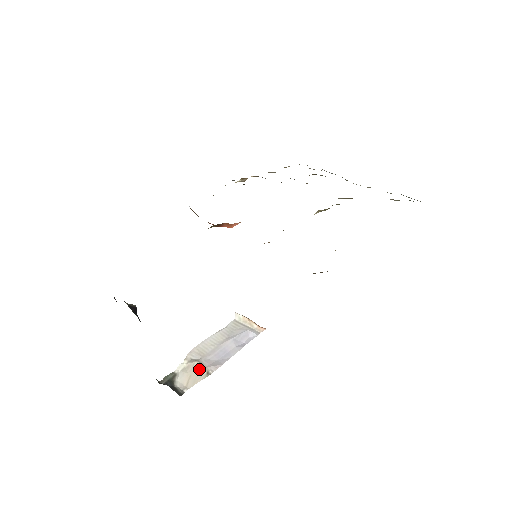
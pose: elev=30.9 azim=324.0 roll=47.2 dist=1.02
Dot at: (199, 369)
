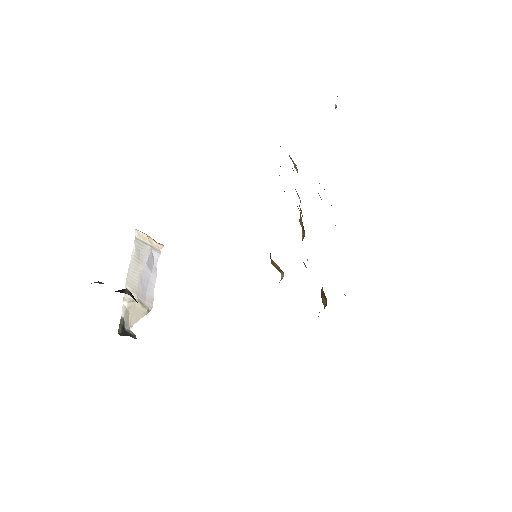
Dot at: (141, 308)
